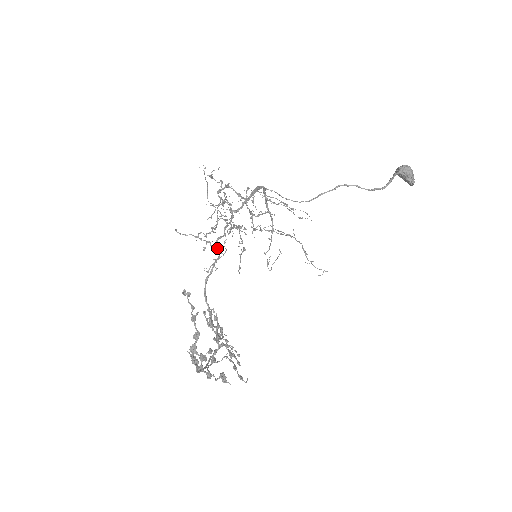
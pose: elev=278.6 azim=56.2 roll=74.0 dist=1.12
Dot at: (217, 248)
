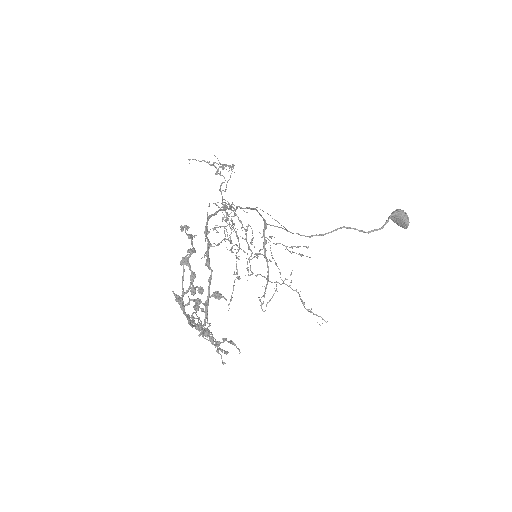
Dot at: (230, 167)
